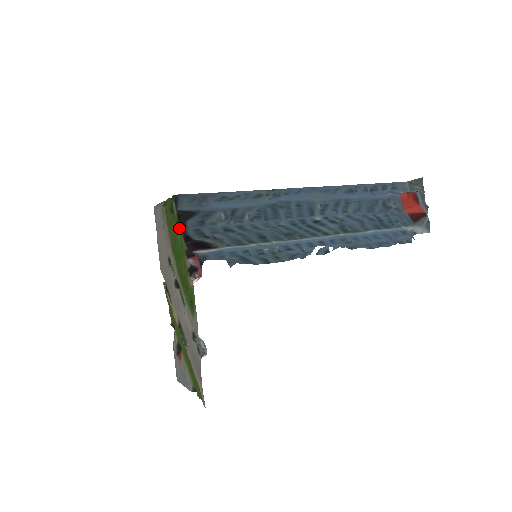
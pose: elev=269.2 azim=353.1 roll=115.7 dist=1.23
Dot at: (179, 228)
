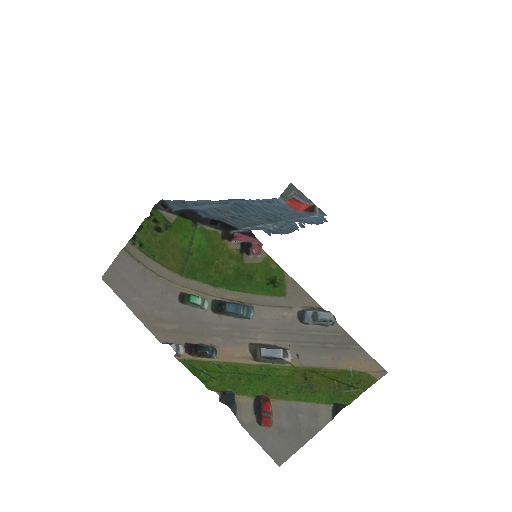
Dot at: (191, 225)
